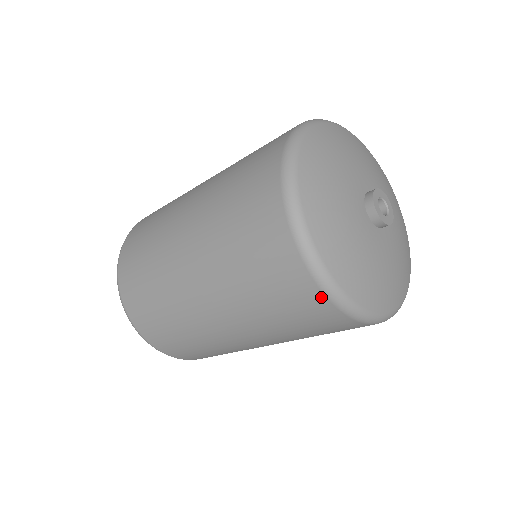
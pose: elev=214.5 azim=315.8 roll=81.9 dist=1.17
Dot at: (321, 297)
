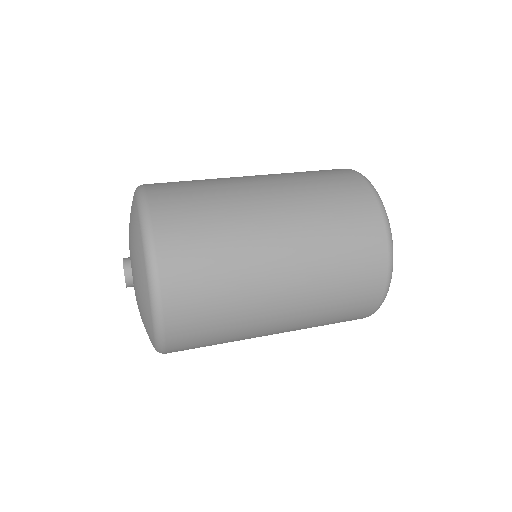
Dot at: (378, 301)
